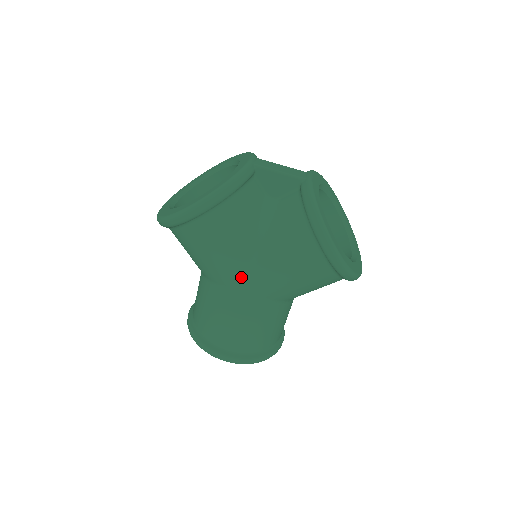
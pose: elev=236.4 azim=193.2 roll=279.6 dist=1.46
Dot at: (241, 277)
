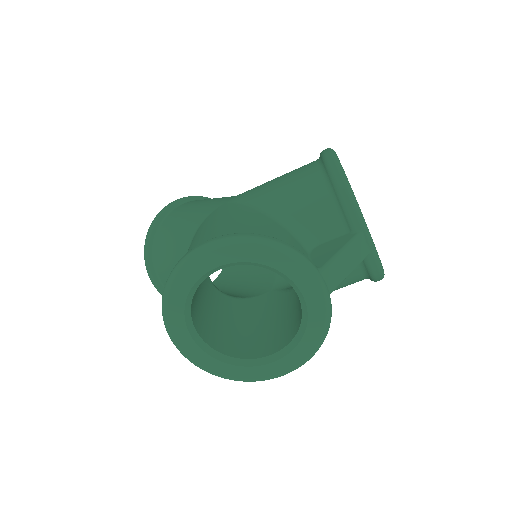
Dot at: occluded
